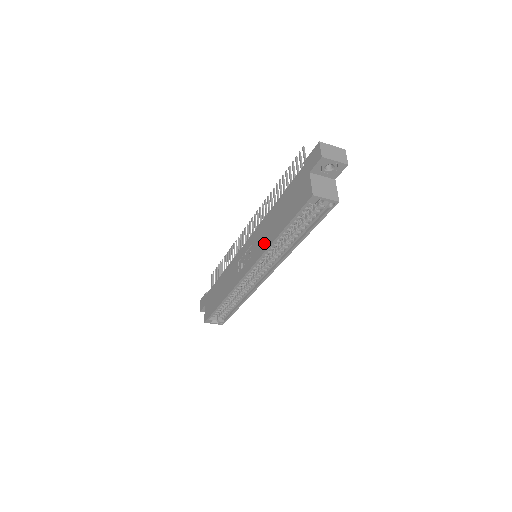
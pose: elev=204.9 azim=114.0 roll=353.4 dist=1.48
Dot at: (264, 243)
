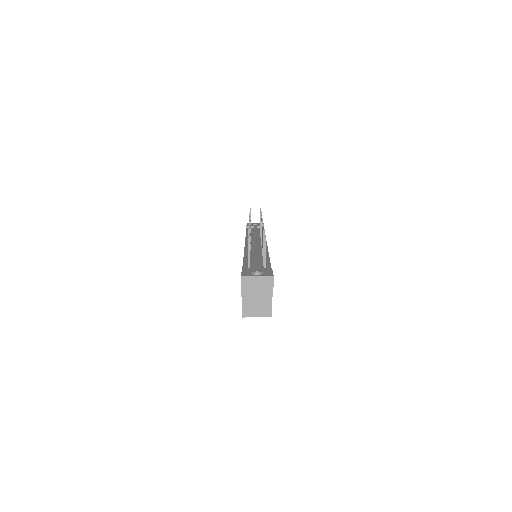
Dot at: occluded
